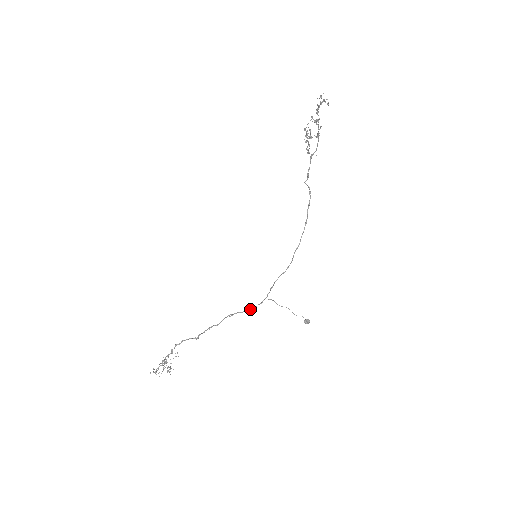
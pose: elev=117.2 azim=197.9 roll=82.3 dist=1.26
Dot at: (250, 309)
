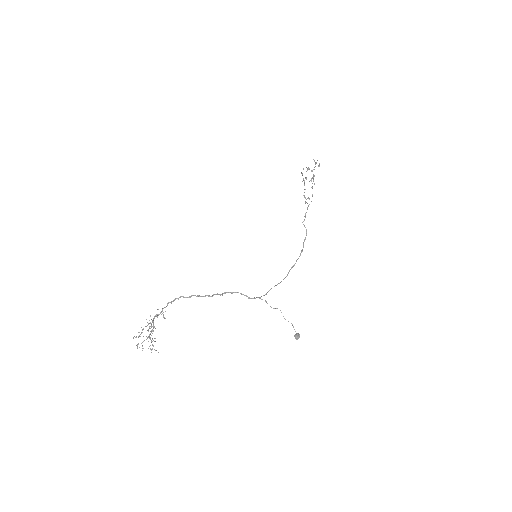
Dot at: (243, 294)
